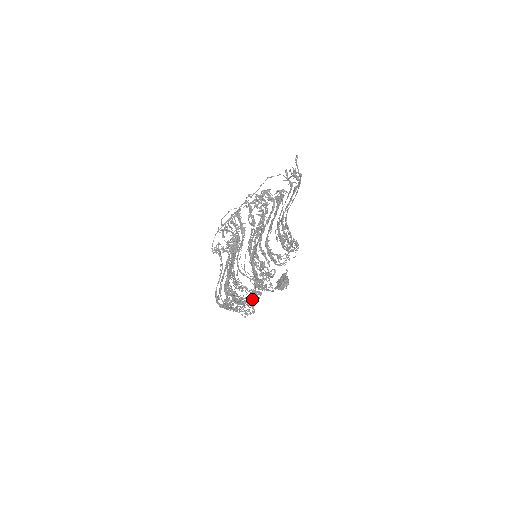
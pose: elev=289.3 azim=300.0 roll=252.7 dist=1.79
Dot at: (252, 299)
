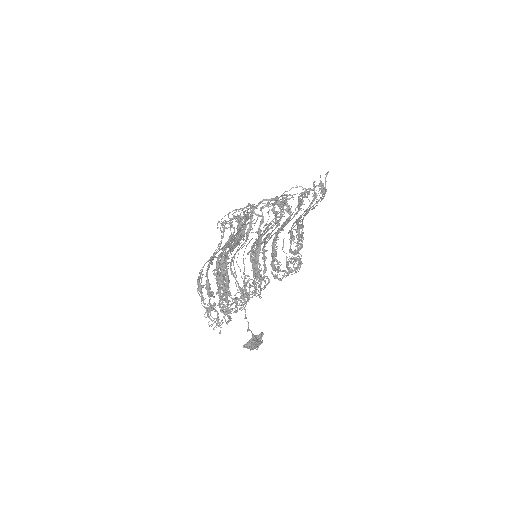
Dot at: (230, 312)
